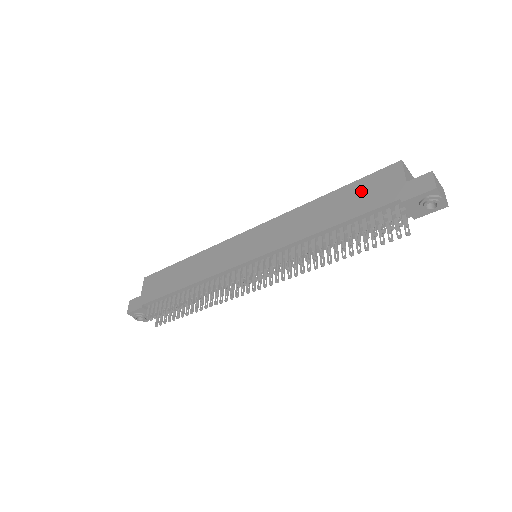
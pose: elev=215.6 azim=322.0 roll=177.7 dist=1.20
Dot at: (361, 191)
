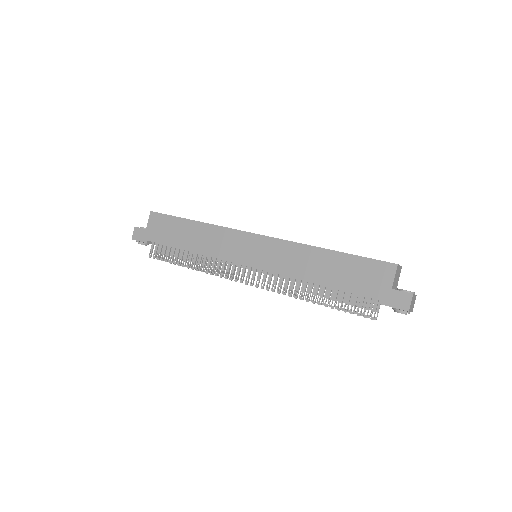
Dot at: (357, 270)
